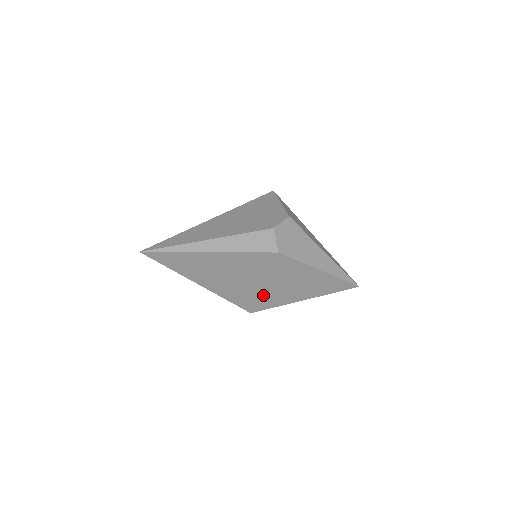
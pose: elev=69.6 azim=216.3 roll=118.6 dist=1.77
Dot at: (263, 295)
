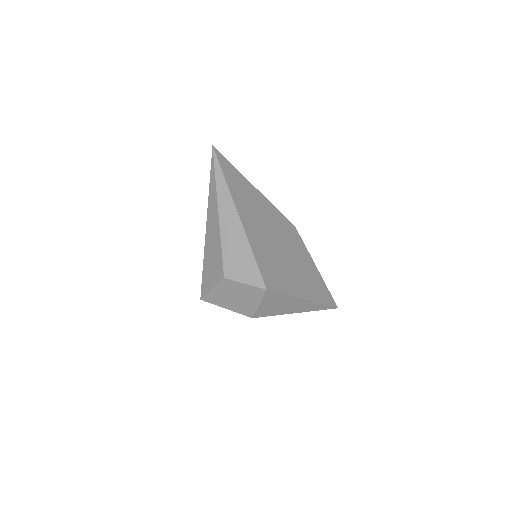
Dot at: (280, 269)
